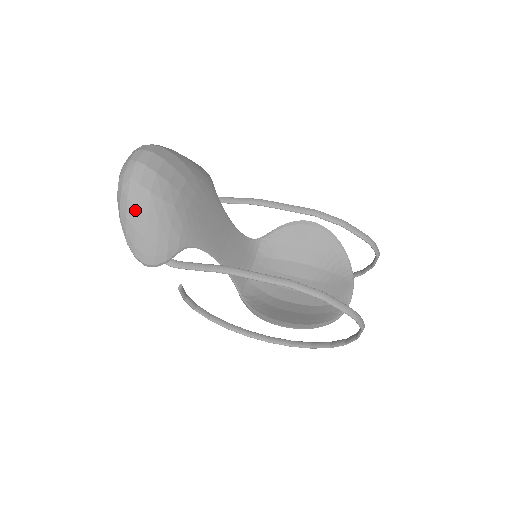
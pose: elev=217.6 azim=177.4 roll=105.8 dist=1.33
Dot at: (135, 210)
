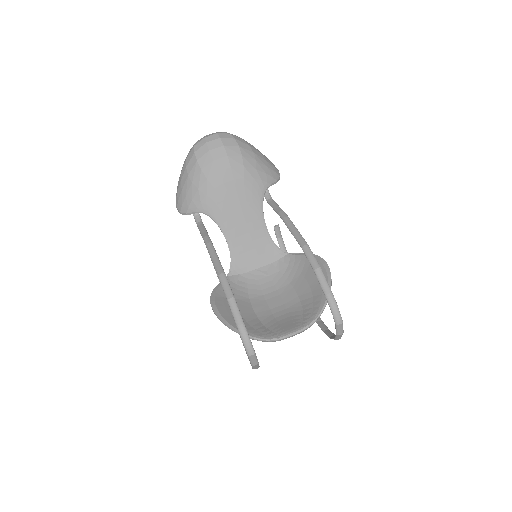
Dot at: (185, 168)
